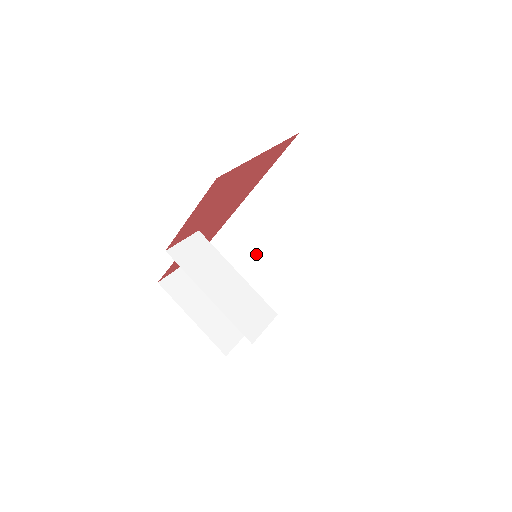
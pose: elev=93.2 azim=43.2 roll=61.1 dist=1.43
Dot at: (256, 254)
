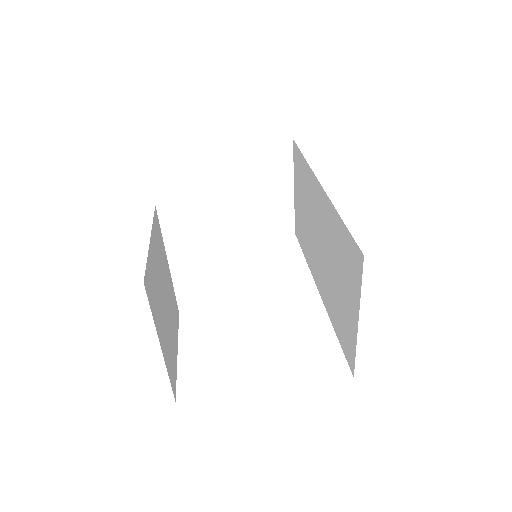
Dot at: (308, 215)
